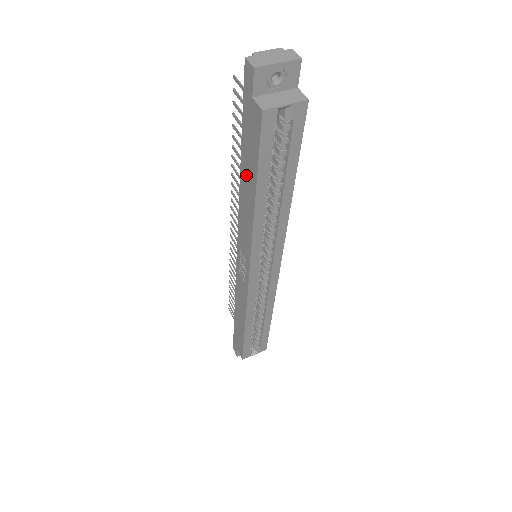
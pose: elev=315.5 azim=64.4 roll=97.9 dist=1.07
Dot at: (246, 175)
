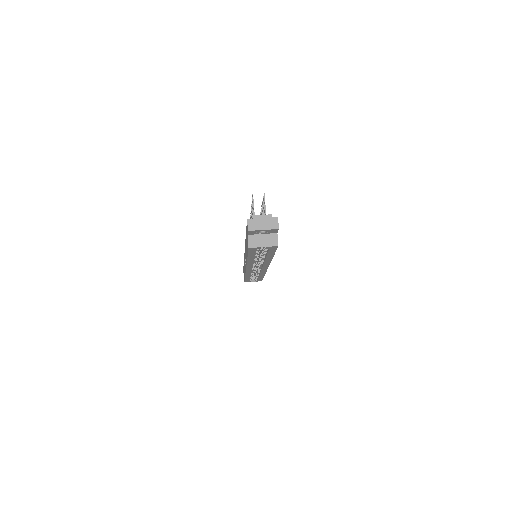
Dot at: (246, 244)
